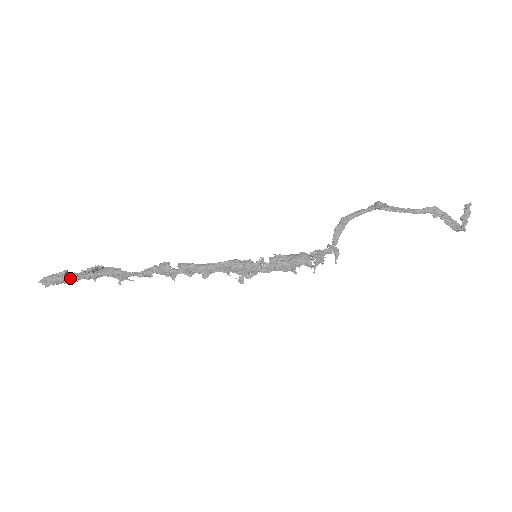
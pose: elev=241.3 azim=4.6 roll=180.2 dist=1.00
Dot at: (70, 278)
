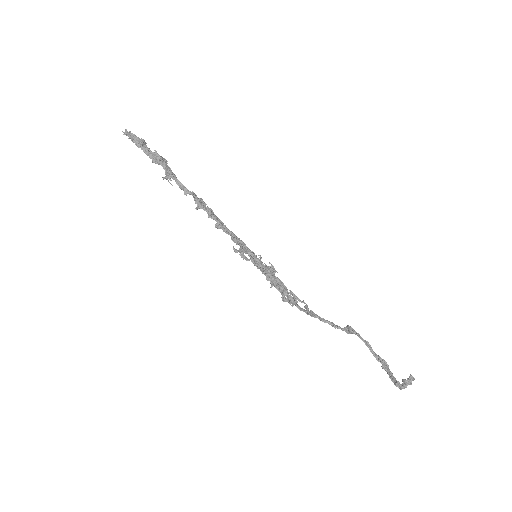
Dot at: (144, 145)
